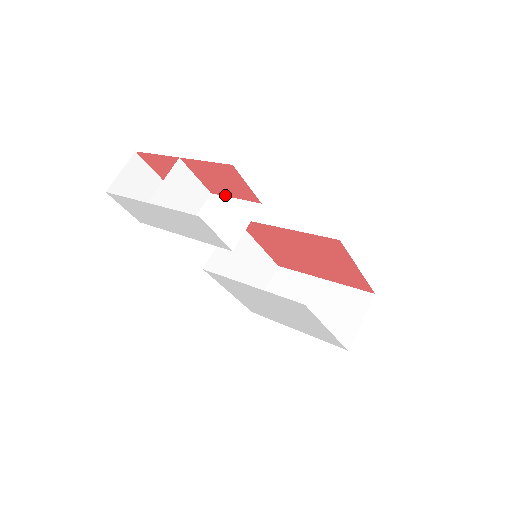
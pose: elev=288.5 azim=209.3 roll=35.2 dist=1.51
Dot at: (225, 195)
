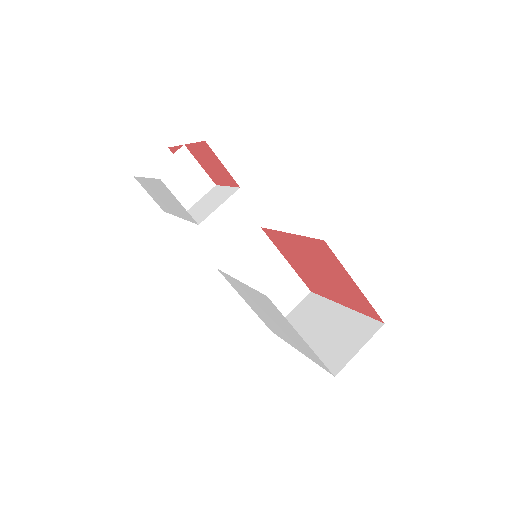
Dot at: (222, 184)
